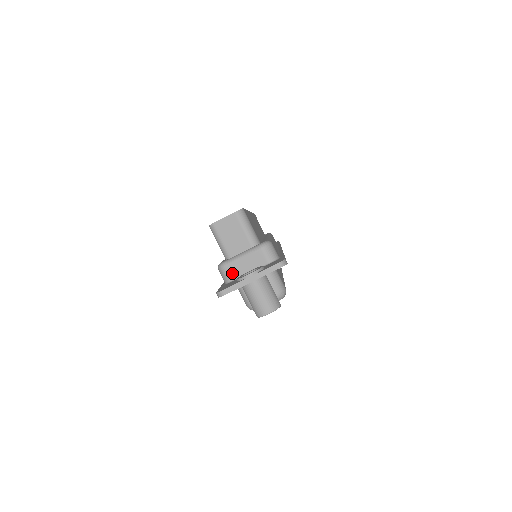
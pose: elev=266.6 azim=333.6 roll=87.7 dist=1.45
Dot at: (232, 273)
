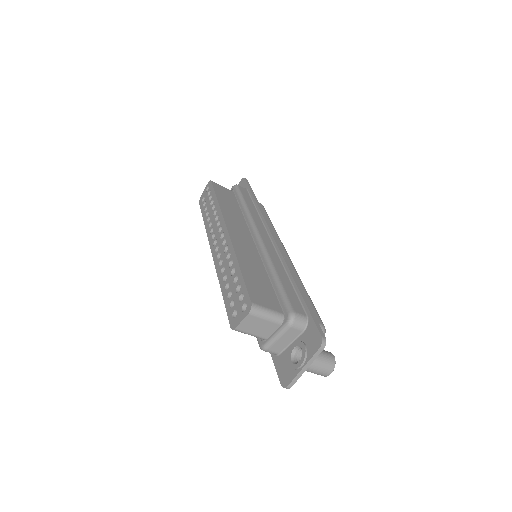
Dot at: (276, 350)
